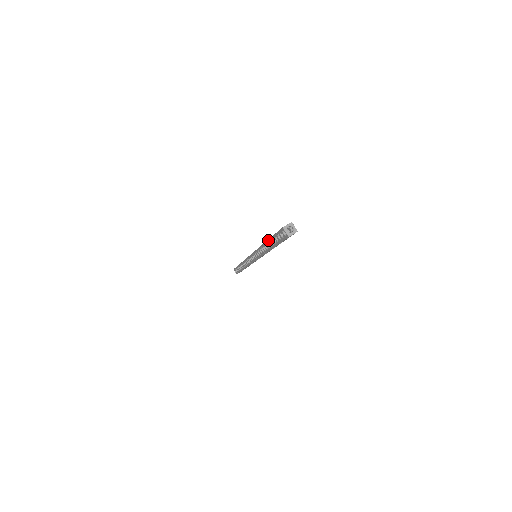
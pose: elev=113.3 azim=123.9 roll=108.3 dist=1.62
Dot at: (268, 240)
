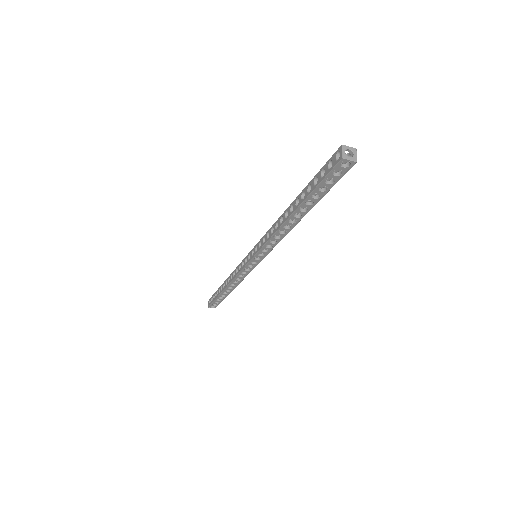
Dot at: (298, 207)
